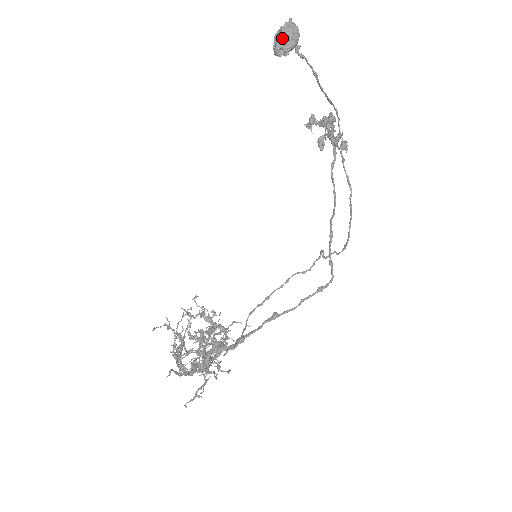
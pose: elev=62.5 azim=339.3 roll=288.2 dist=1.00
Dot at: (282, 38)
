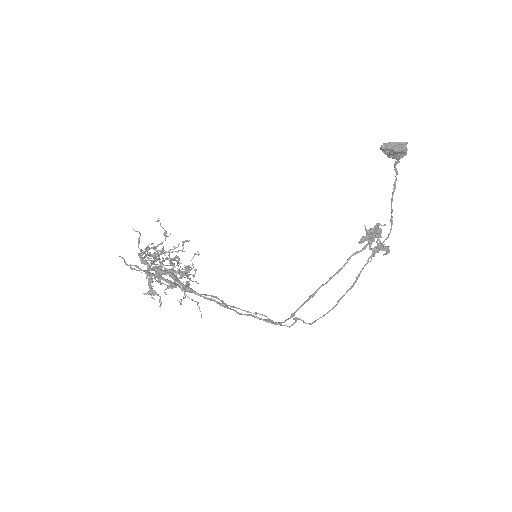
Dot at: (392, 143)
